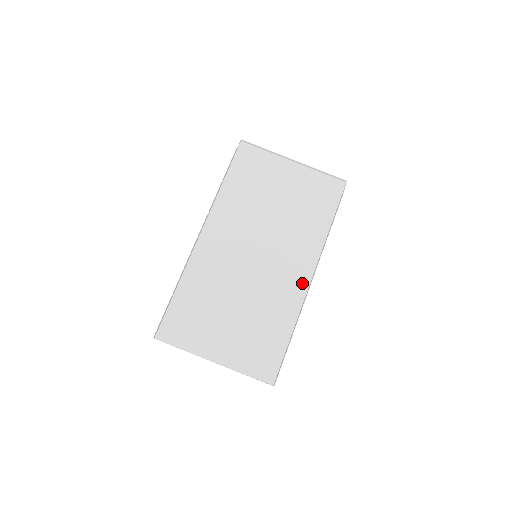
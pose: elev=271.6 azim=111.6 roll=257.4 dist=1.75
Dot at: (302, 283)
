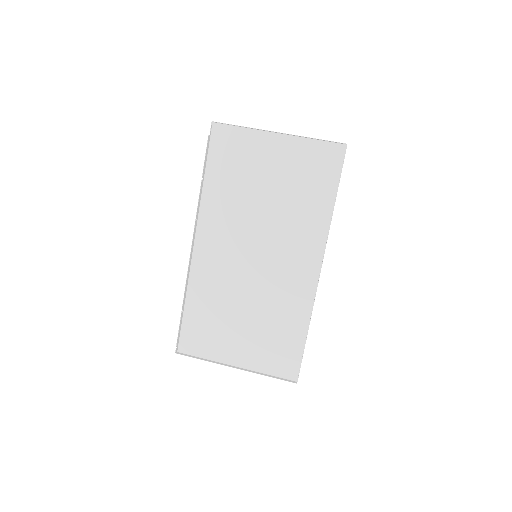
Dot at: (310, 277)
